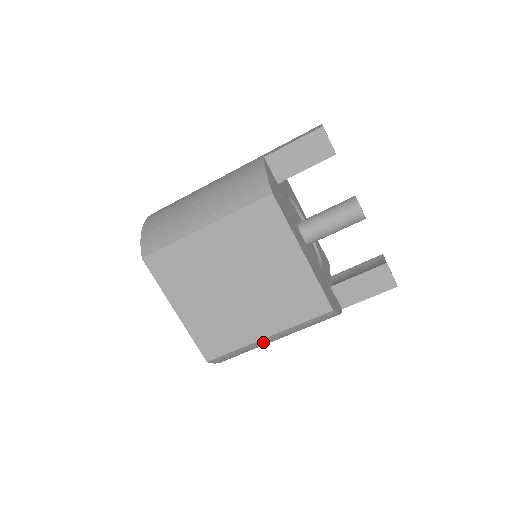
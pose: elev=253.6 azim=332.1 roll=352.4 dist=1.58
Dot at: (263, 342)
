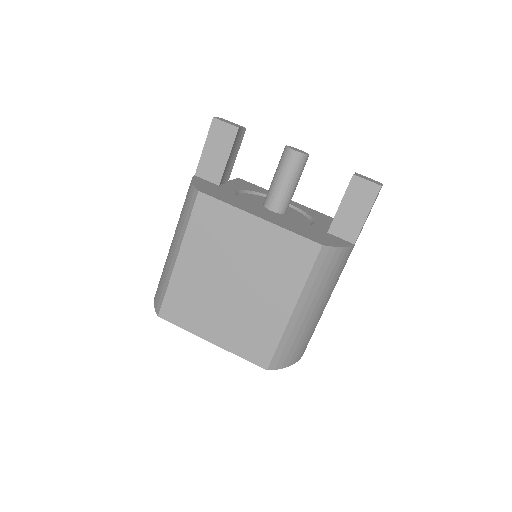
Dot at: (297, 319)
